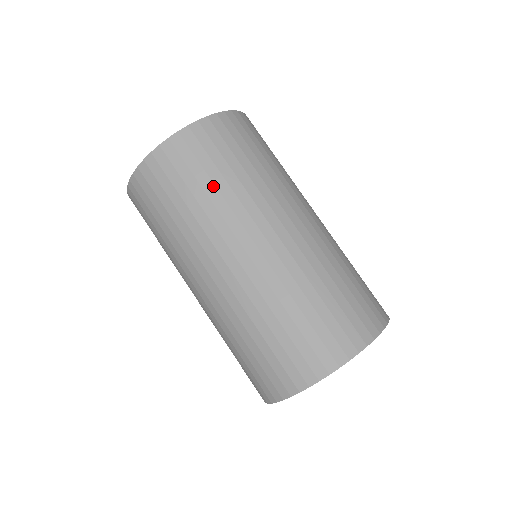
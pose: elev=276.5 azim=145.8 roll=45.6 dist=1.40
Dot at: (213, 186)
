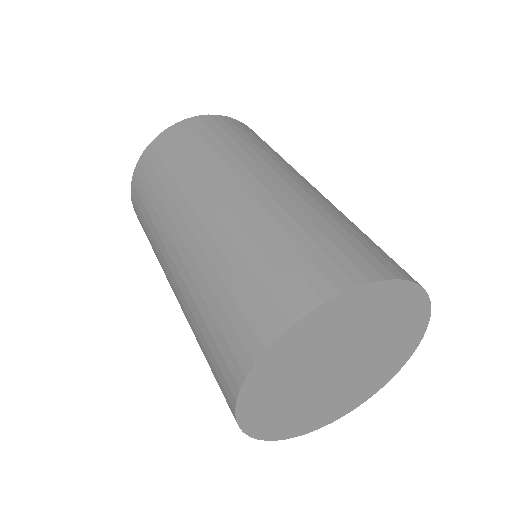
Dot at: (271, 149)
